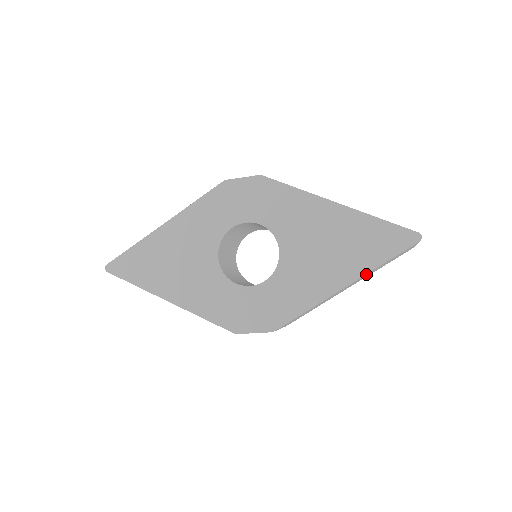
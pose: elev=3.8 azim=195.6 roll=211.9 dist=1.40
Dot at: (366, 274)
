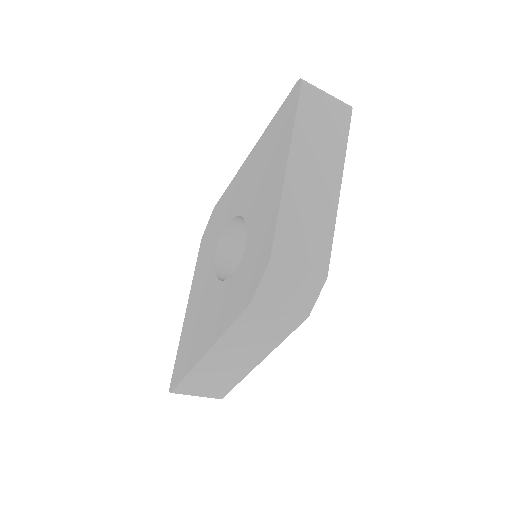
Dot at: (292, 140)
